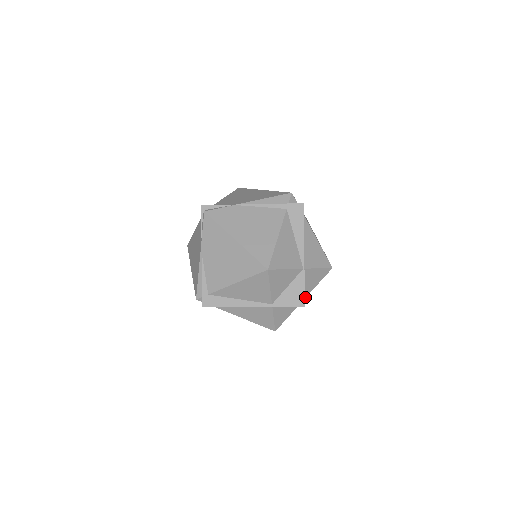
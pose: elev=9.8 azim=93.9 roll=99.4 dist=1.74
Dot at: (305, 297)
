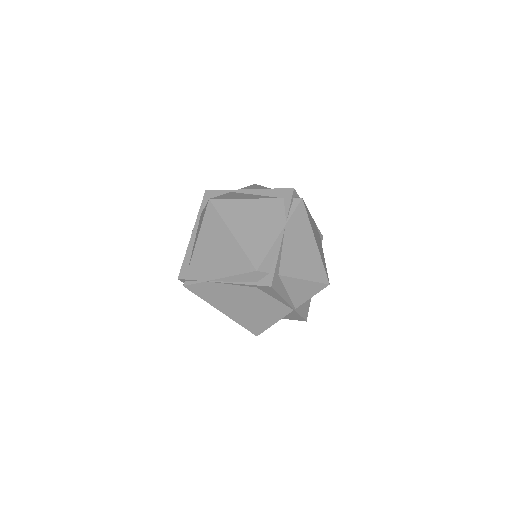
Dot at: occluded
